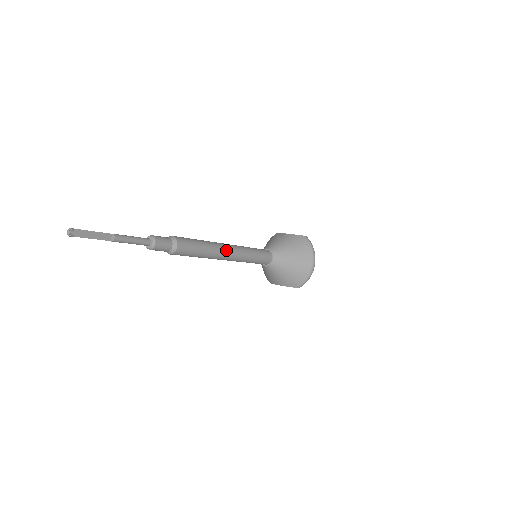
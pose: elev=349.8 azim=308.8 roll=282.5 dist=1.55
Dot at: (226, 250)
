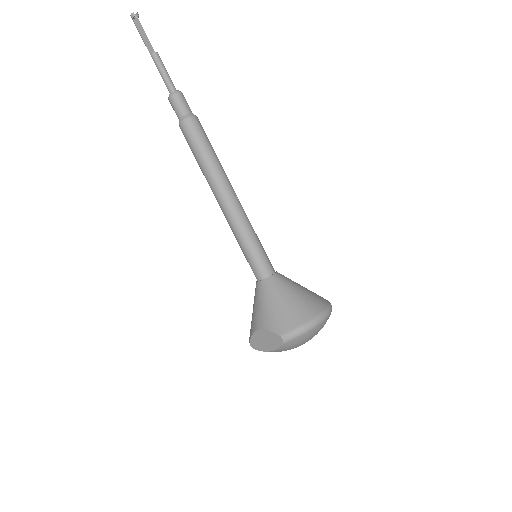
Dot at: (231, 188)
